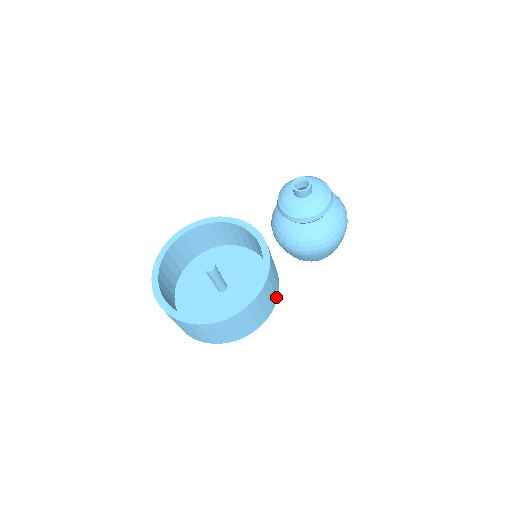
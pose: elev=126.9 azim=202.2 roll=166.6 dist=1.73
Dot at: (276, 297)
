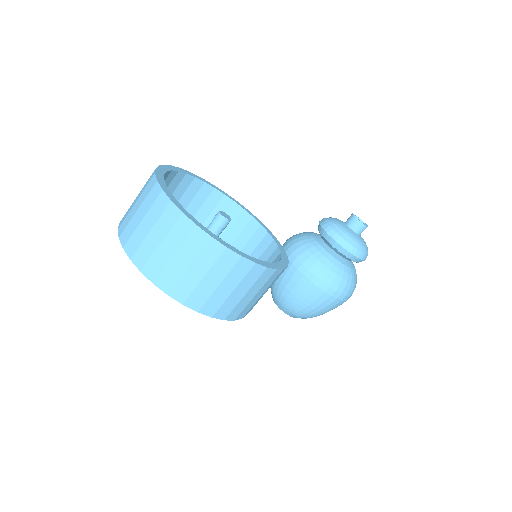
Dot at: (251, 309)
